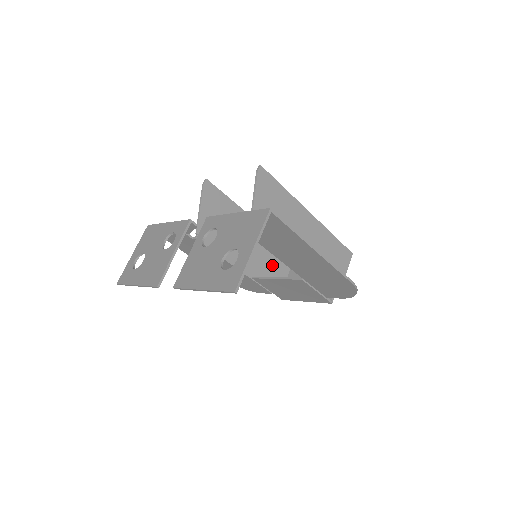
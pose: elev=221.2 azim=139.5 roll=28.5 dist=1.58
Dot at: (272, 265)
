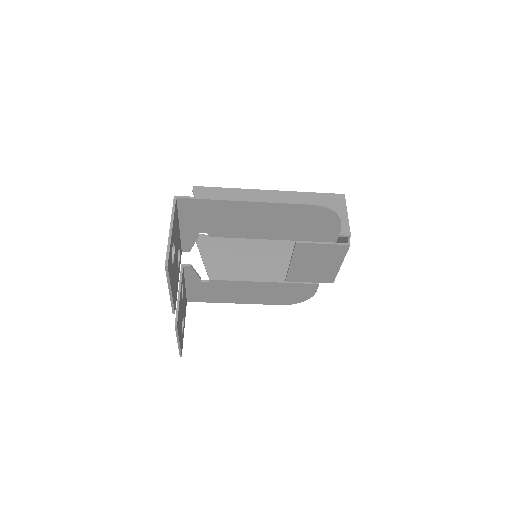
Dot at: occluded
